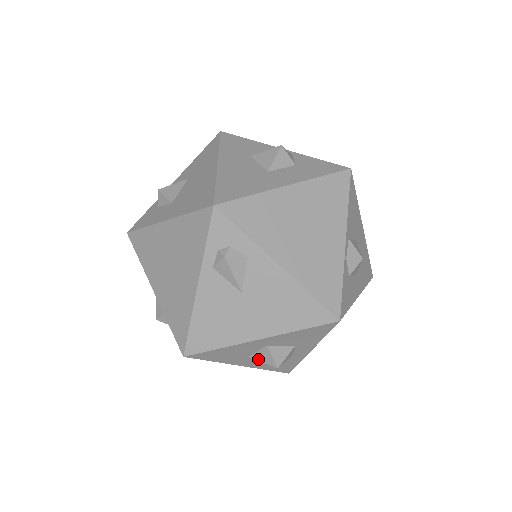
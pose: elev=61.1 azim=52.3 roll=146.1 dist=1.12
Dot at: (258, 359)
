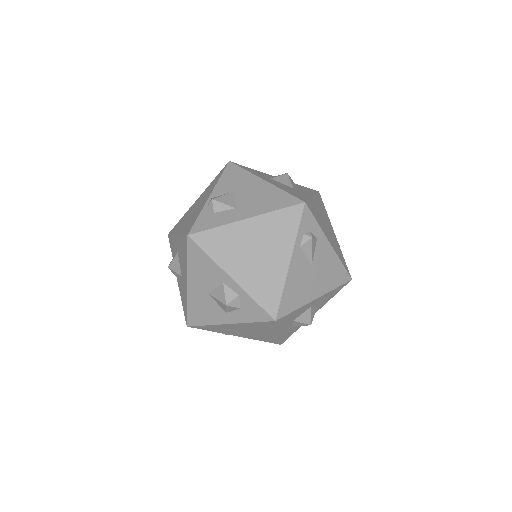
Dot at: (300, 321)
